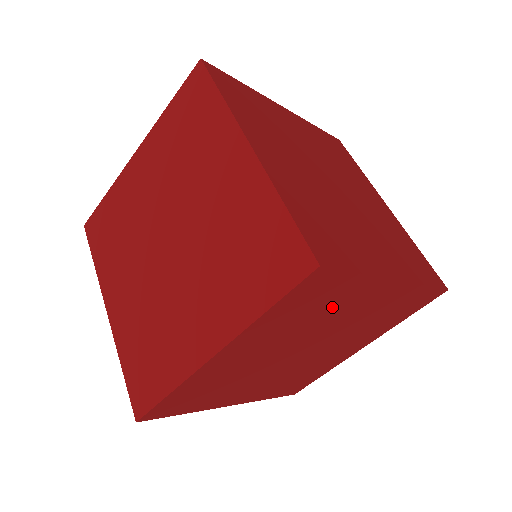
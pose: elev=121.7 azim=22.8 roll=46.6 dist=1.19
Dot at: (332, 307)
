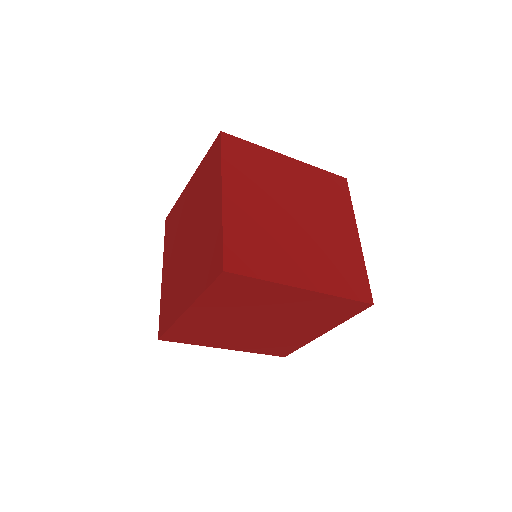
Dot at: (258, 297)
